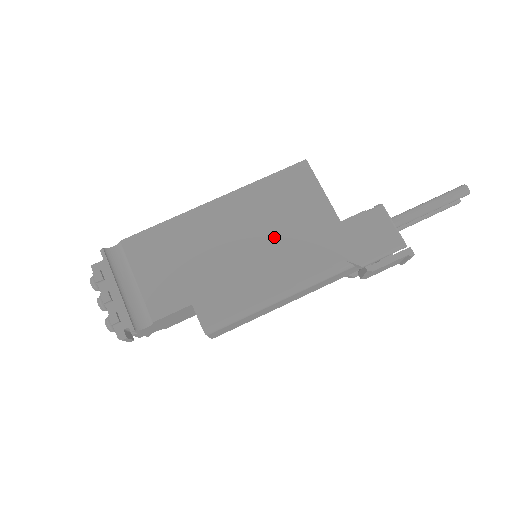
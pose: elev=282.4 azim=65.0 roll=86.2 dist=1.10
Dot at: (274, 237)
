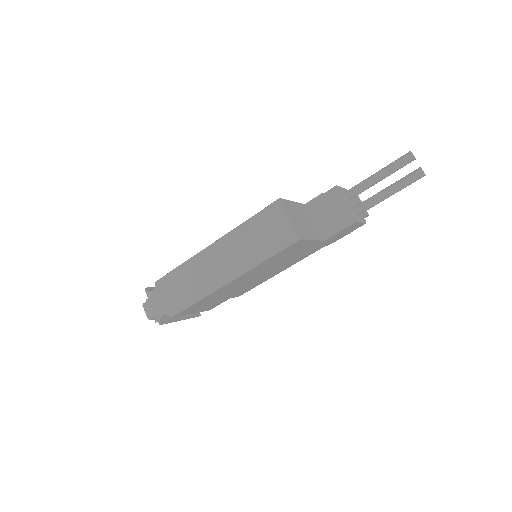
Dot at: (277, 266)
